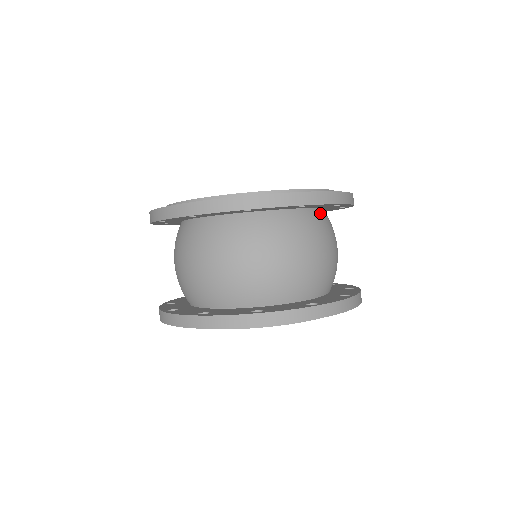
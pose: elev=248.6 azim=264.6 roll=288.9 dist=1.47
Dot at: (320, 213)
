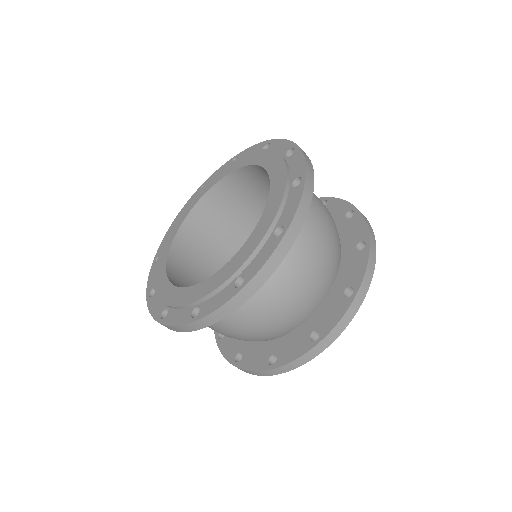
Dot at: occluded
